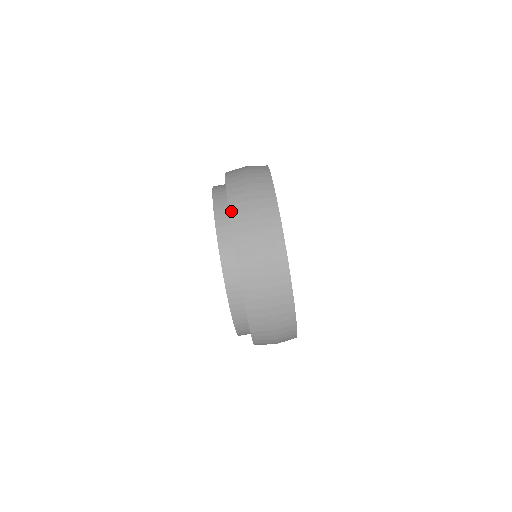
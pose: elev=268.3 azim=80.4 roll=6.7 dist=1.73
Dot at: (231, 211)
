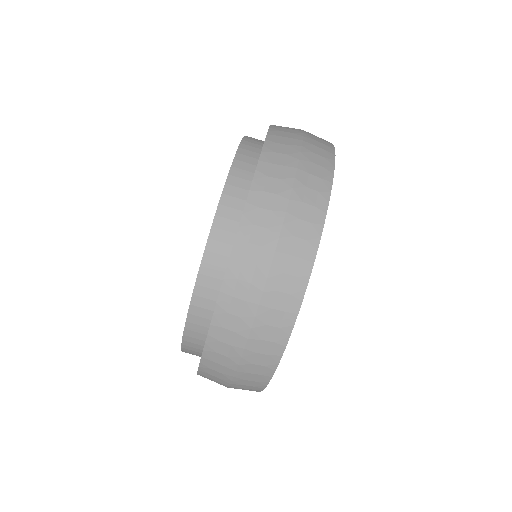
Dot at: (259, 170)
